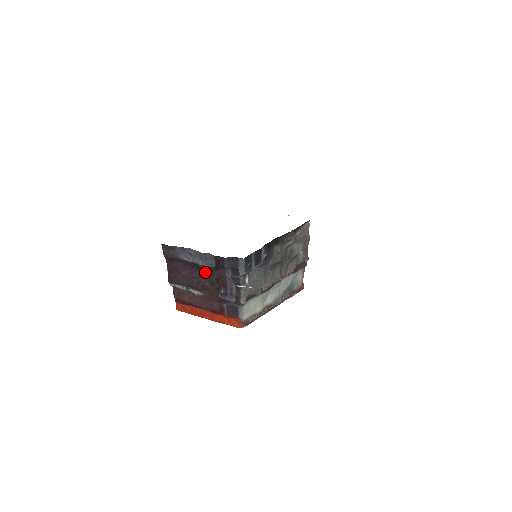
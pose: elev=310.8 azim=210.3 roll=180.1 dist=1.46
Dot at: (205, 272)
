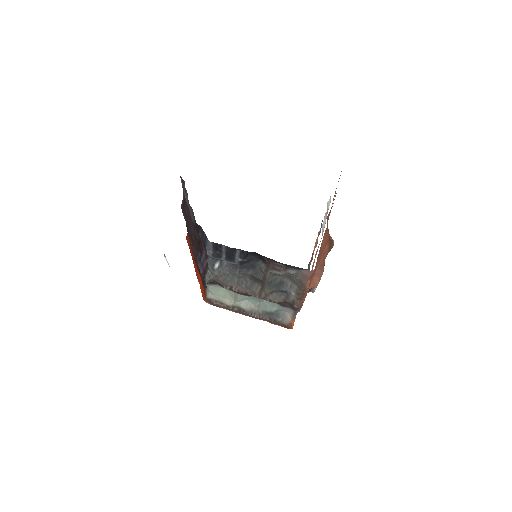
Dot at: occluded
